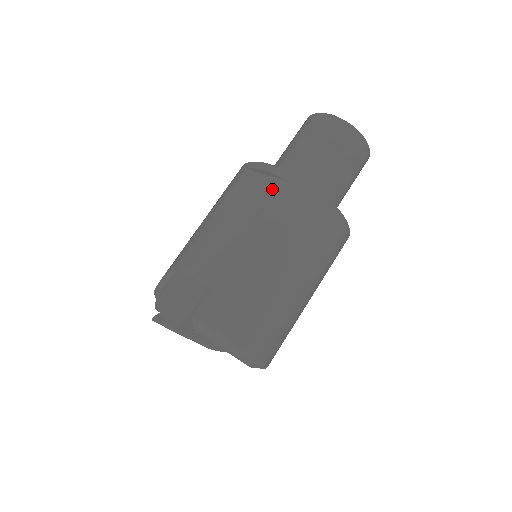
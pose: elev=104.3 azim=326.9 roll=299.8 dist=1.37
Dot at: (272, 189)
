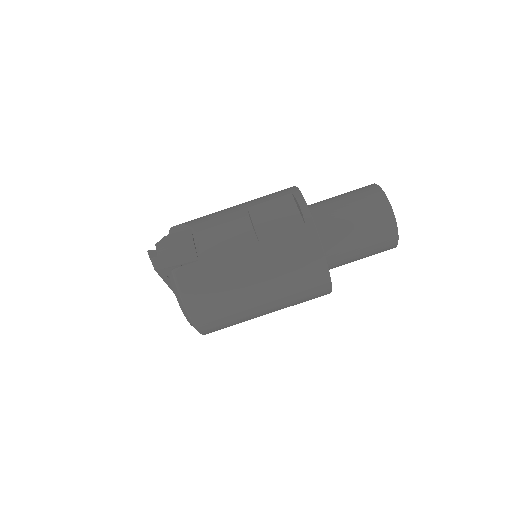
Dot at: (292, 224)
